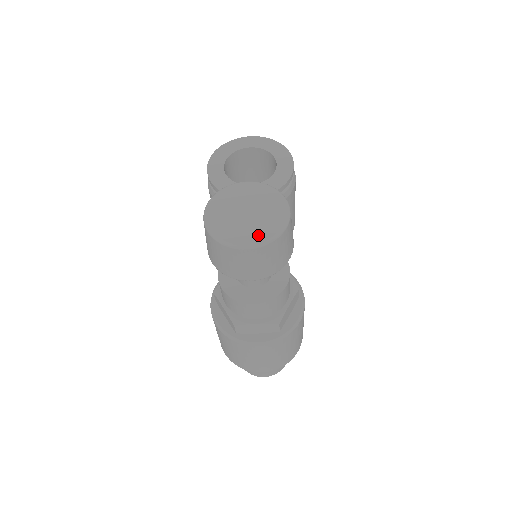
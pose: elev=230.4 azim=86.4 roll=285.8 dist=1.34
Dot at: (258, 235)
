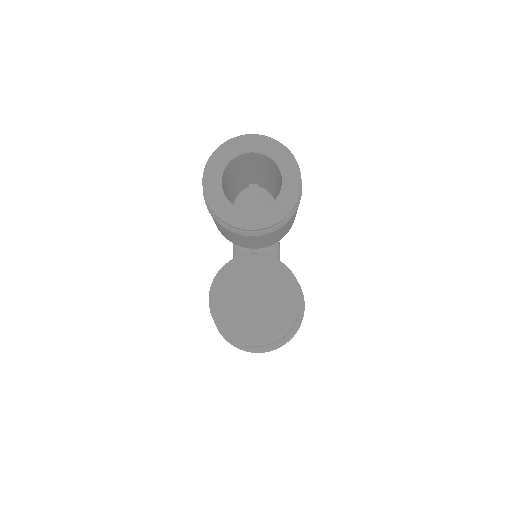
Dot at: (267, 330)
